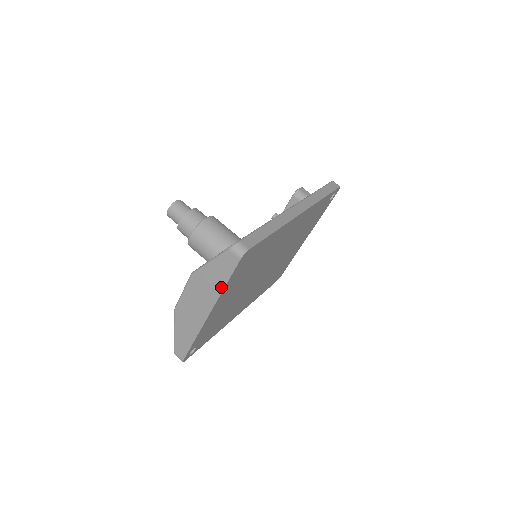
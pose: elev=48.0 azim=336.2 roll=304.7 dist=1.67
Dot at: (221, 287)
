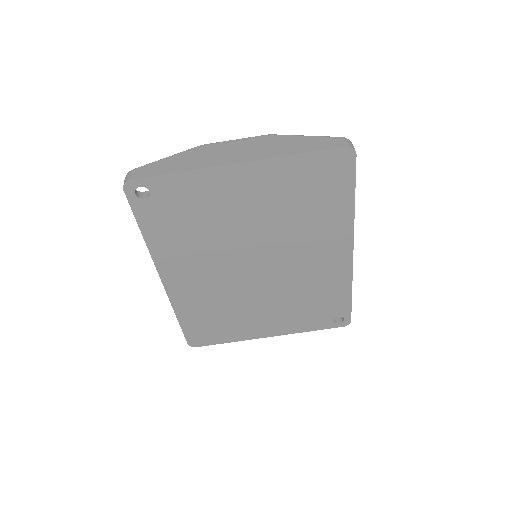
Dot at: (291, 152)
